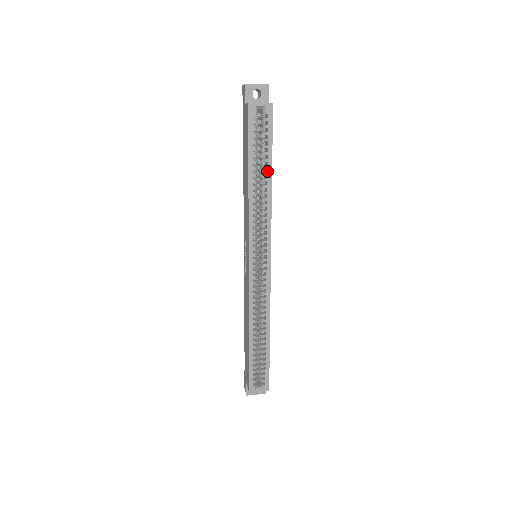
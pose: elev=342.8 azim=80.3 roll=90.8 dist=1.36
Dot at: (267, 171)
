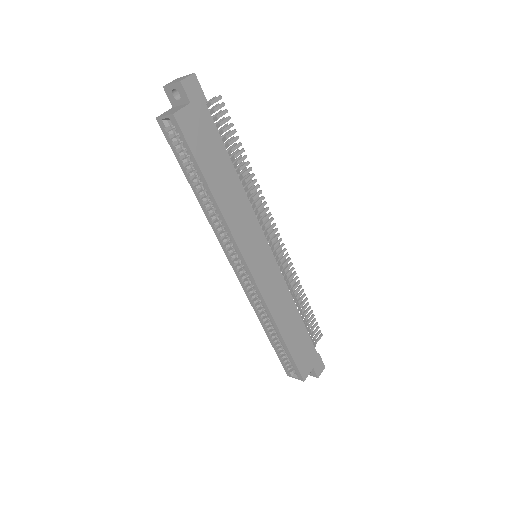
Dot at: (204, 185)
